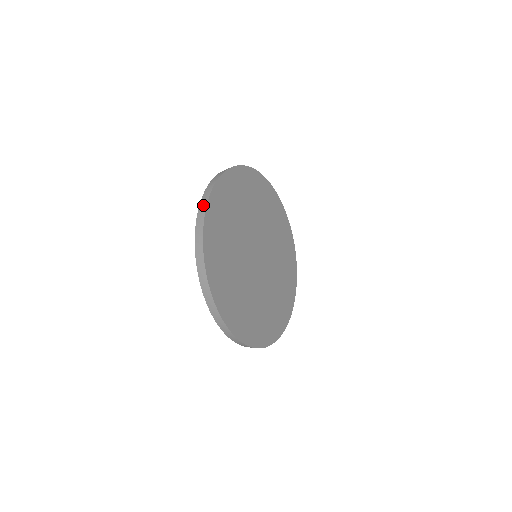
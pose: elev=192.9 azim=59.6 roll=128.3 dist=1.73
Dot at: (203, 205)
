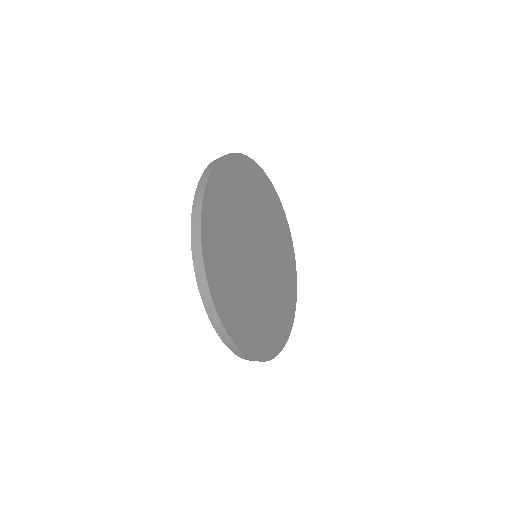
Dot at: (198, 202)
